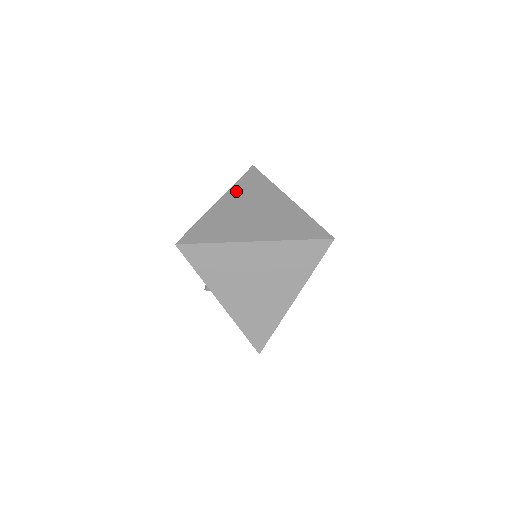
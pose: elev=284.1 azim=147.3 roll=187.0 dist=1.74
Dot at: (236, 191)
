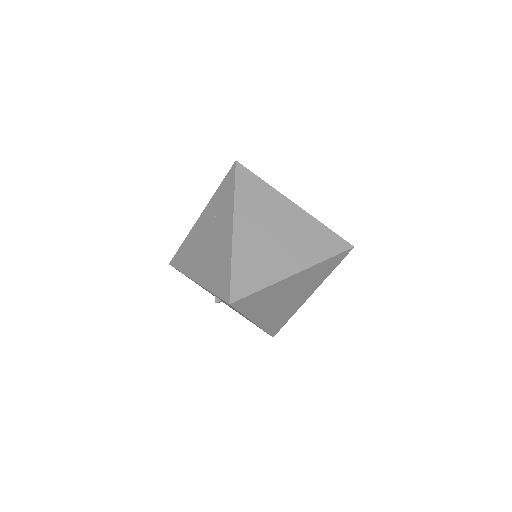
Dot at: (242, 208)
